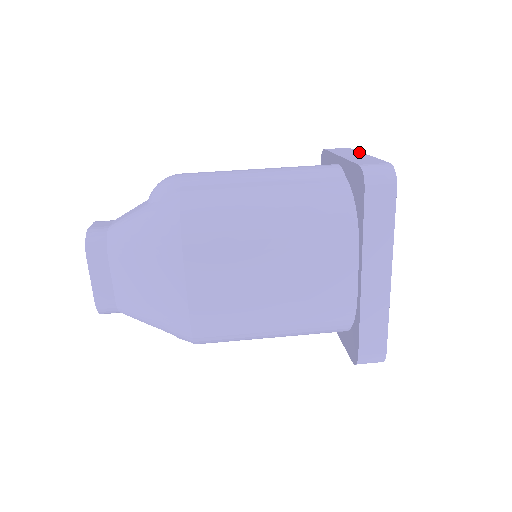
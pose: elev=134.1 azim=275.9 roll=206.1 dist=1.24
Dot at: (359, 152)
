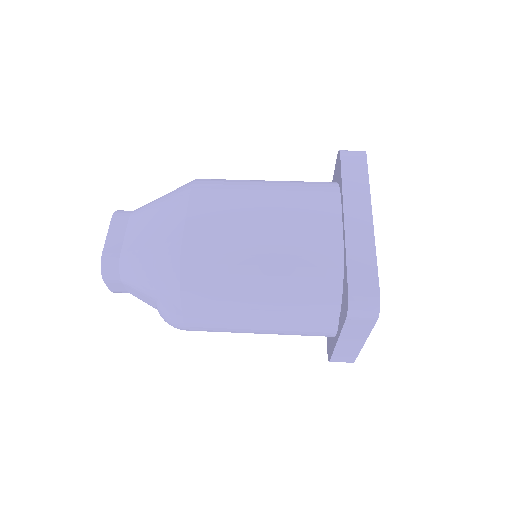
Dot at: occluded
